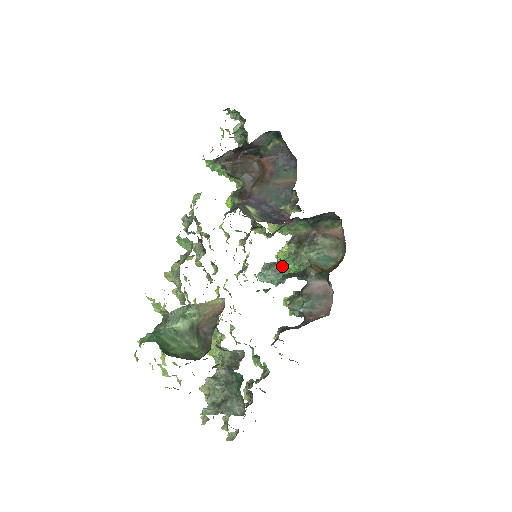
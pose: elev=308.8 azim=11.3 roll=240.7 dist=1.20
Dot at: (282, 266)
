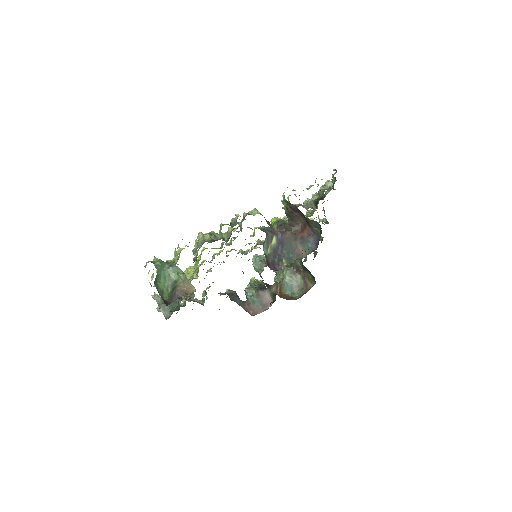
Dot at: occluded
